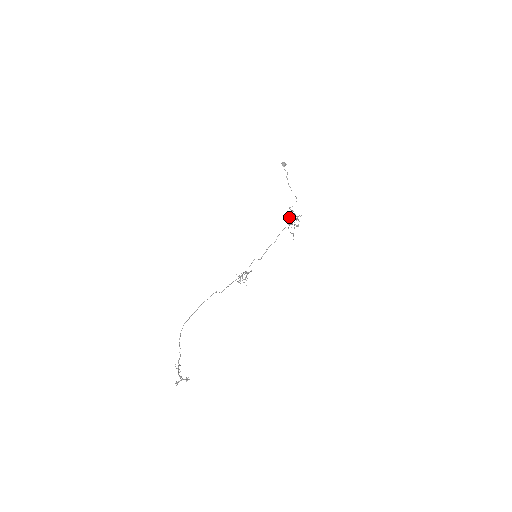
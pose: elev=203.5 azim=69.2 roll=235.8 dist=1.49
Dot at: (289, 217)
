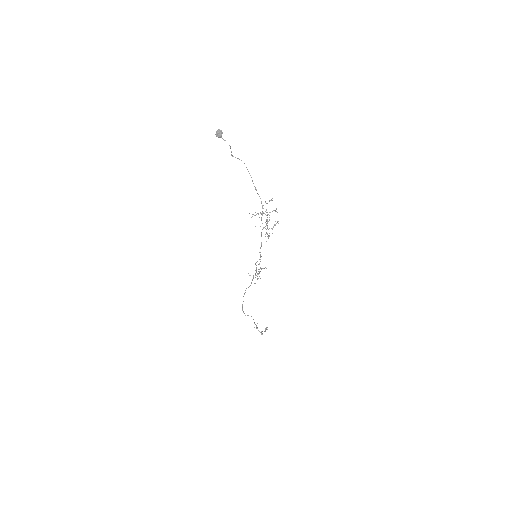
Dot at: occluded
